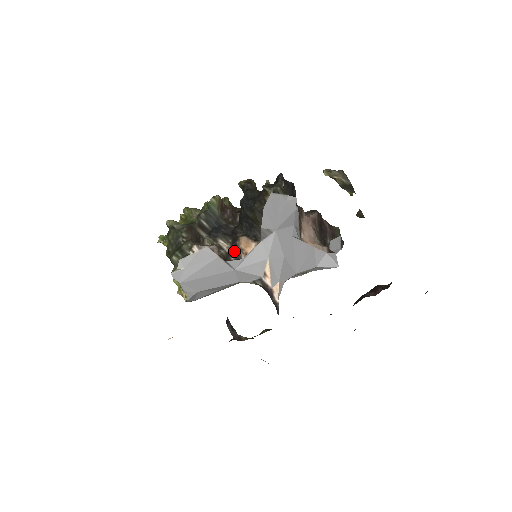
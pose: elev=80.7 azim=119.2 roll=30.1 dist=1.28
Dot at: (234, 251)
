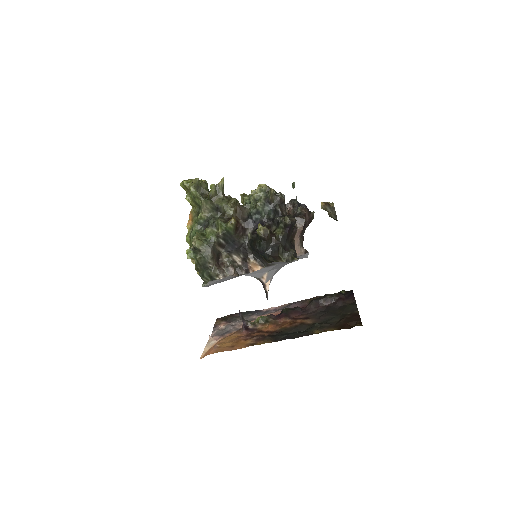
Dot at: (245, 267)
